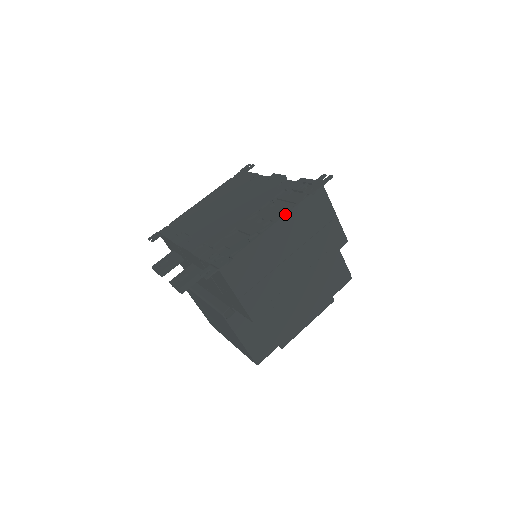
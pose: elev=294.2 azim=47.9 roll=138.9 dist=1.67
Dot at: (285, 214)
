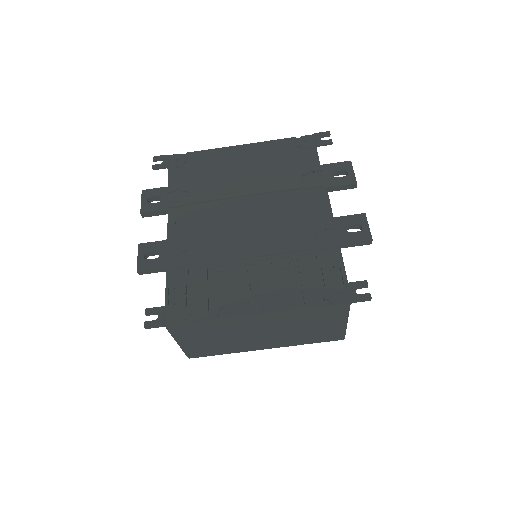
Dot at: (279, 311)
